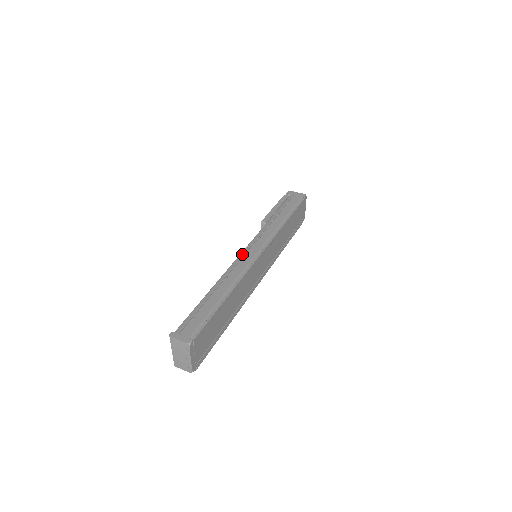
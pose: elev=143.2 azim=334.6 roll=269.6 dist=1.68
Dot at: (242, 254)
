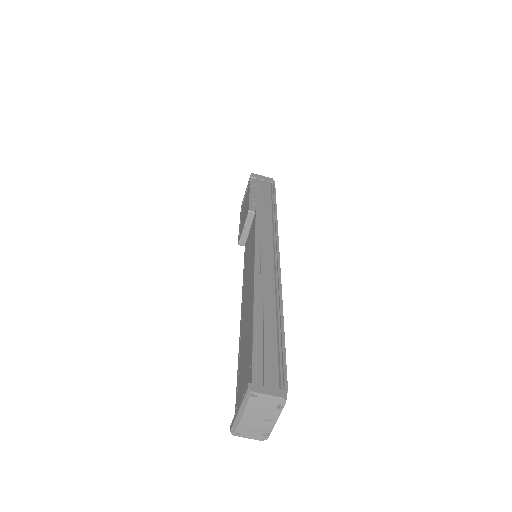
Dot at: (258, 254)
